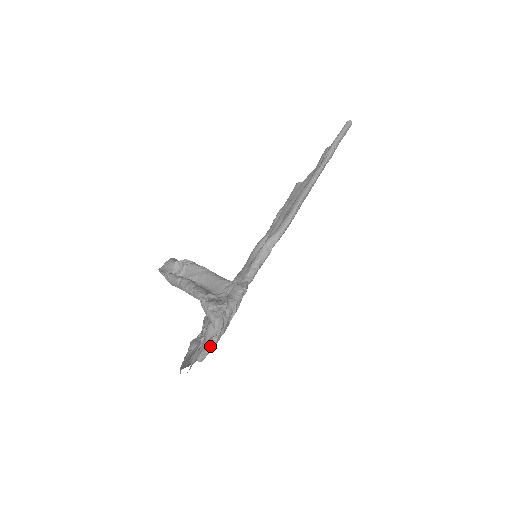
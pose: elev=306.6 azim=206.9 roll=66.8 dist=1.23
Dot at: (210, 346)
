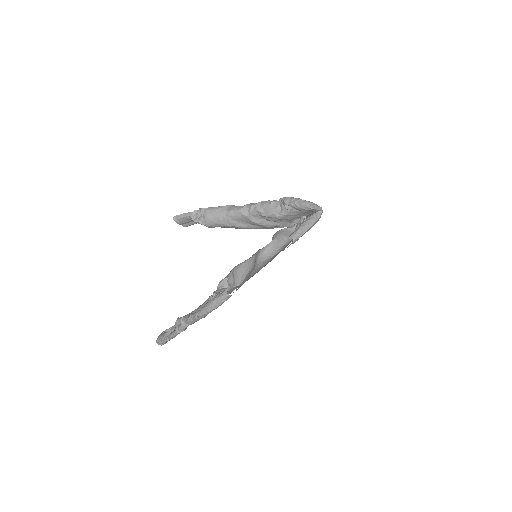
Dot at: (313, 220)
